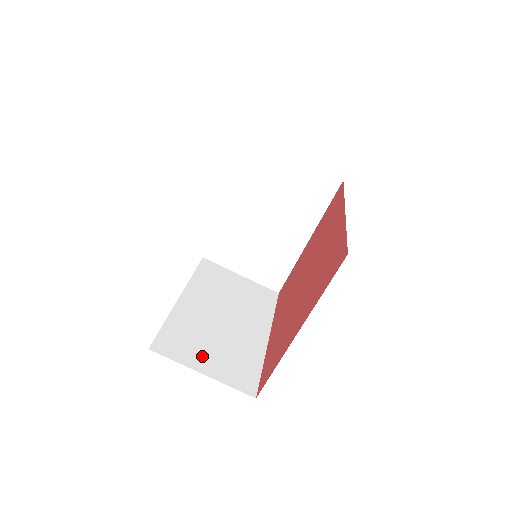
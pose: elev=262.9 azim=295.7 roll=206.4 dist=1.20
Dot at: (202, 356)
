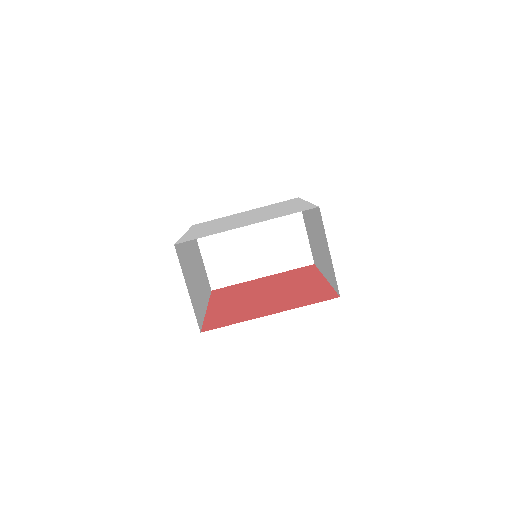
Dot at: (188, 280)
